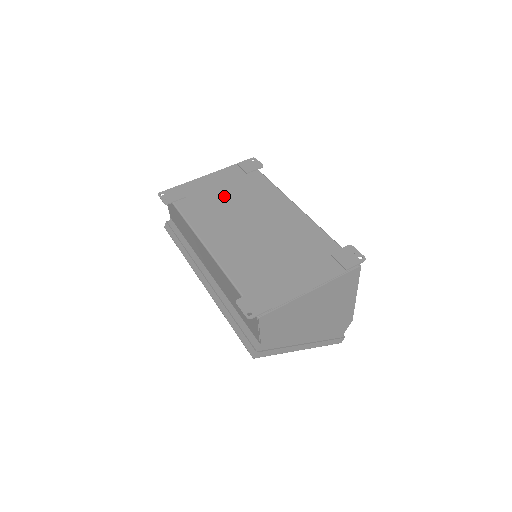
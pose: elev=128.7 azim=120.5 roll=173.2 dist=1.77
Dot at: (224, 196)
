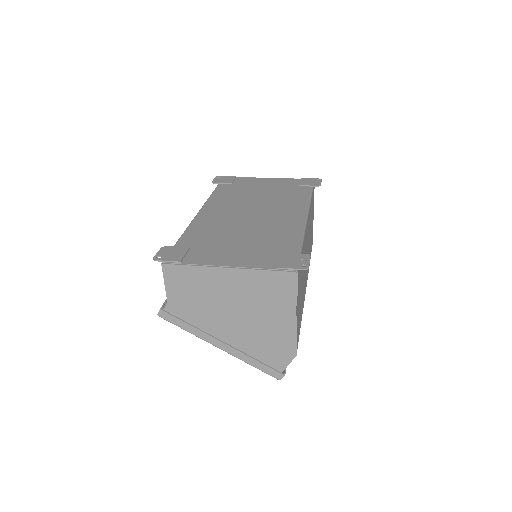
Dot at: (259, 192)
